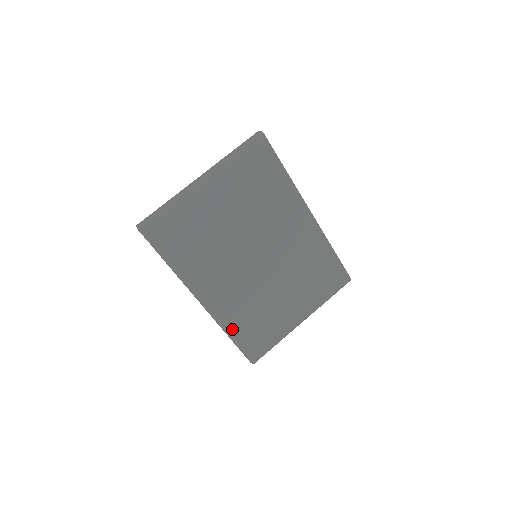
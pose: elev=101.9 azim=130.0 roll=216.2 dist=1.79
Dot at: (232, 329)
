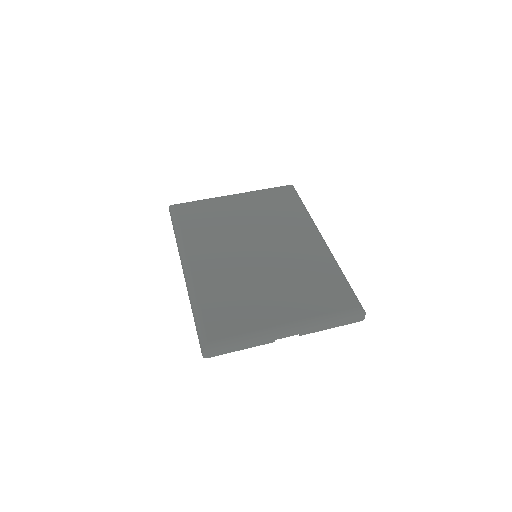
Dot at: (199, 297)
